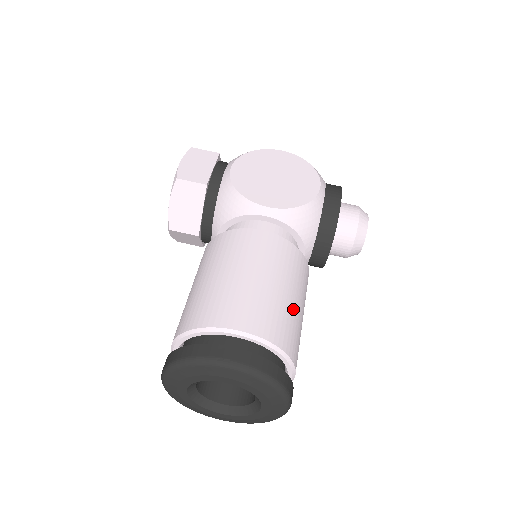
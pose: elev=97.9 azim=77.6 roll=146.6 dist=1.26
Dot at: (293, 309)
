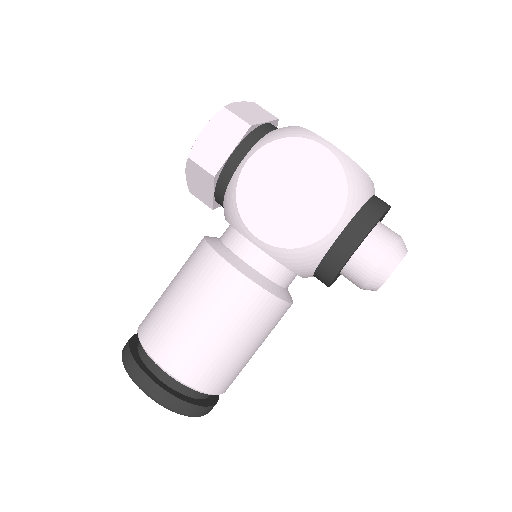
Dot at: (231, 354)
